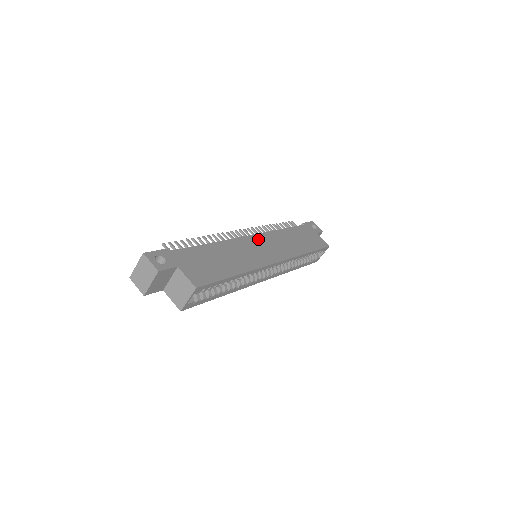
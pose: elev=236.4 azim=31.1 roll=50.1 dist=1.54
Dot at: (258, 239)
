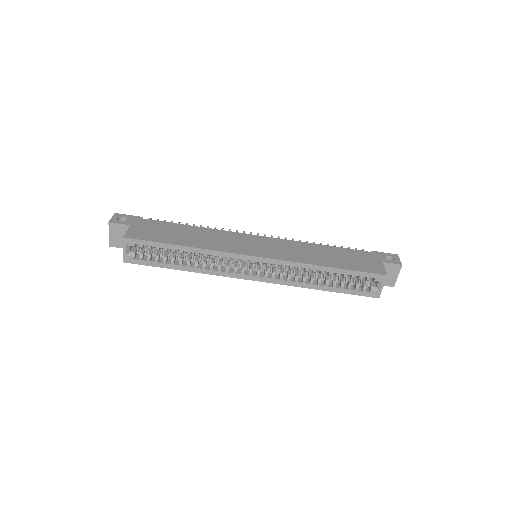
Dot at: (262, 239)
